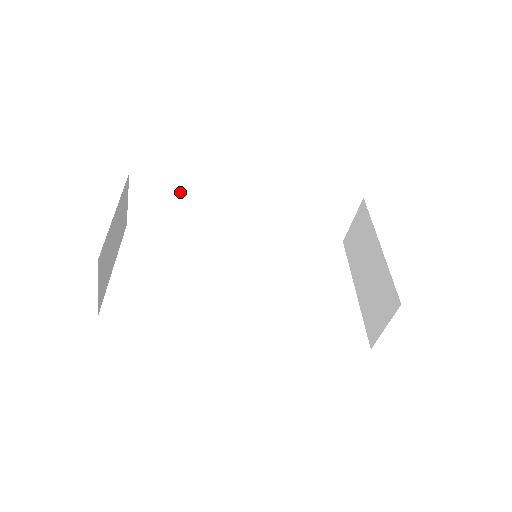
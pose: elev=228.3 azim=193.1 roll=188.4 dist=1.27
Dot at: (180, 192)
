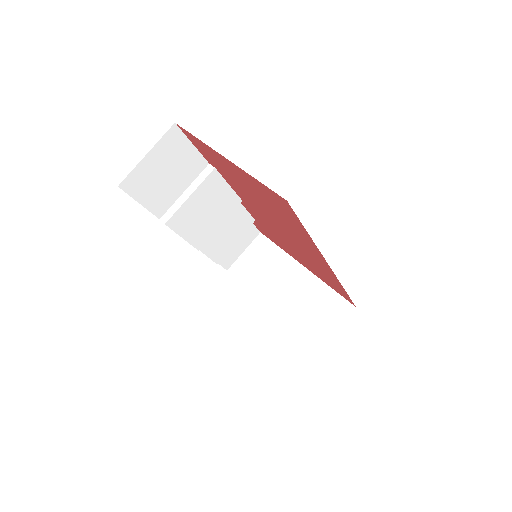
Dot at: (196, 169)
